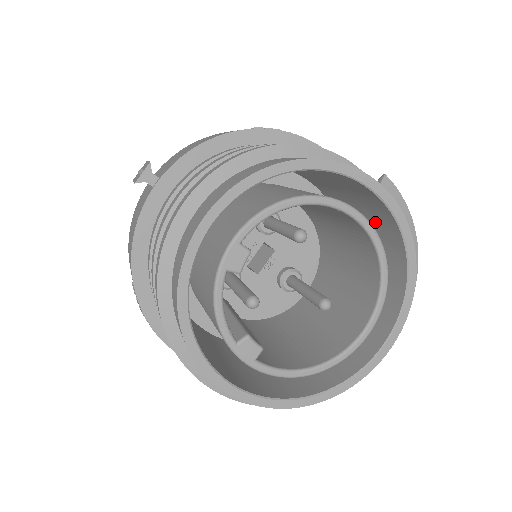
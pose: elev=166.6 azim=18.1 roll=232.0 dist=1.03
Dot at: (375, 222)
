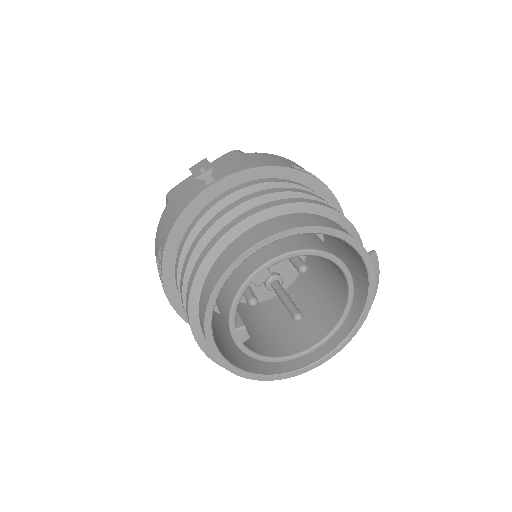
Dot at: (353, 273)
